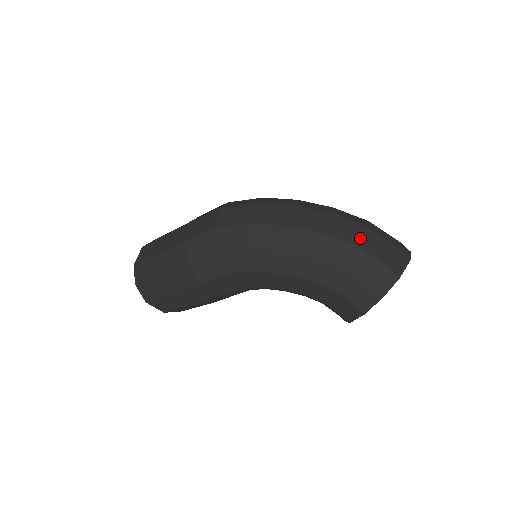
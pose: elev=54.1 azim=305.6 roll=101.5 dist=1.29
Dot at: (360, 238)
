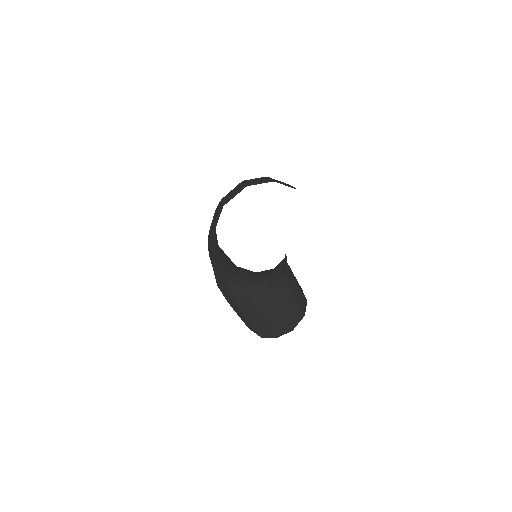
Dot at: occluded
